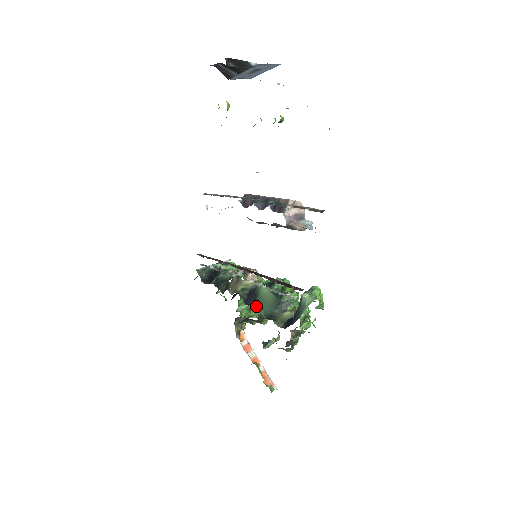
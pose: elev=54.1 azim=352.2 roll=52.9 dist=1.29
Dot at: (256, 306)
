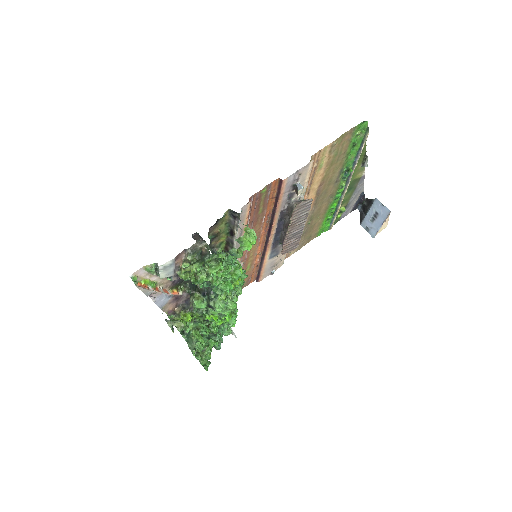
Dot at: occluded
